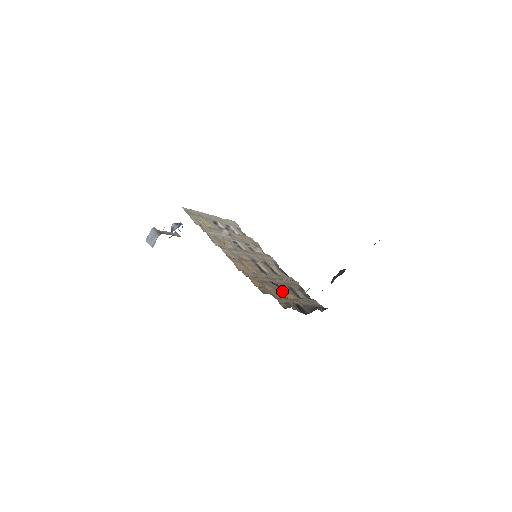
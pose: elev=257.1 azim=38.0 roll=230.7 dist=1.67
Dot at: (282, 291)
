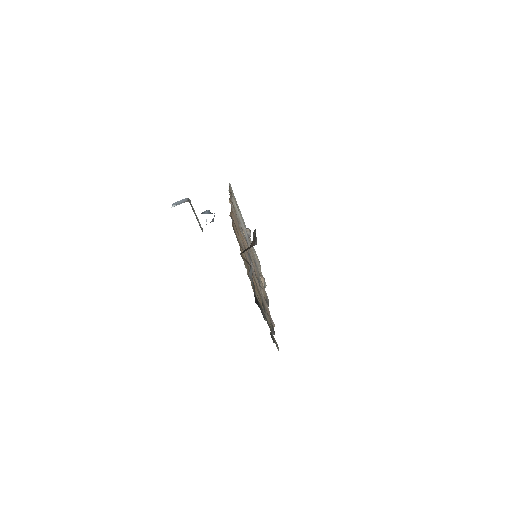
Dot at: occluded
